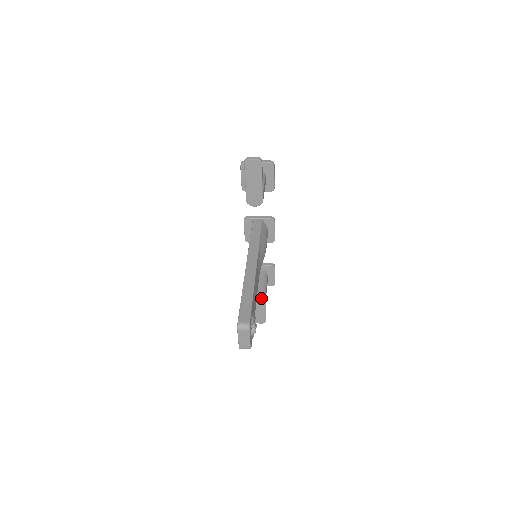
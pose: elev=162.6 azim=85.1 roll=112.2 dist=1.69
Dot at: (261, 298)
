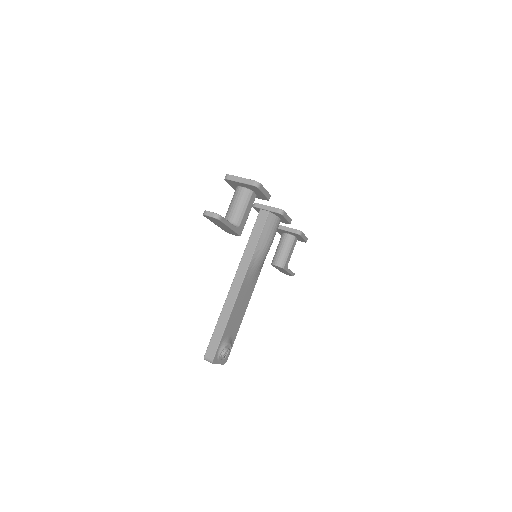
Dot at: (280, 268)
